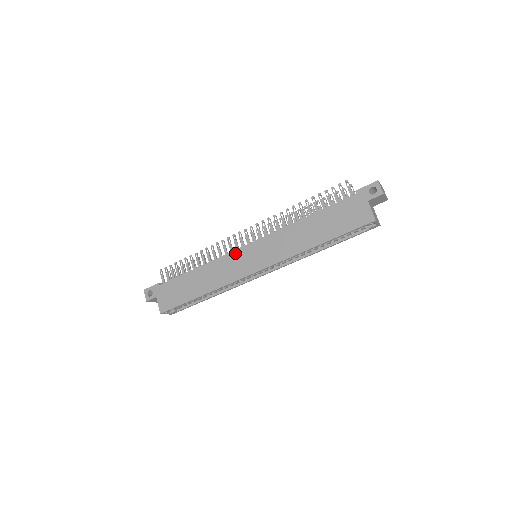
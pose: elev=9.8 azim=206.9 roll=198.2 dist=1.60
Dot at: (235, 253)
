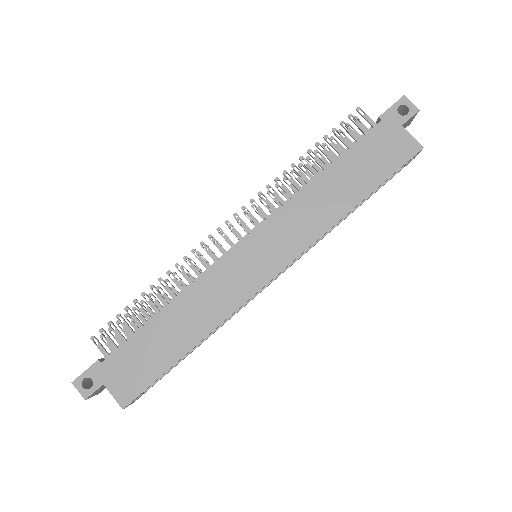
Dot at: (226, 261)
